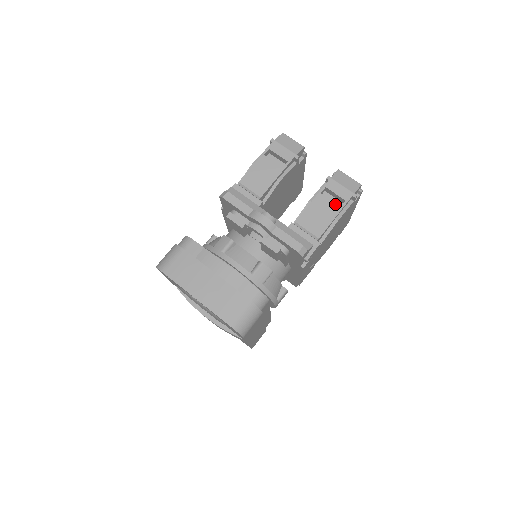
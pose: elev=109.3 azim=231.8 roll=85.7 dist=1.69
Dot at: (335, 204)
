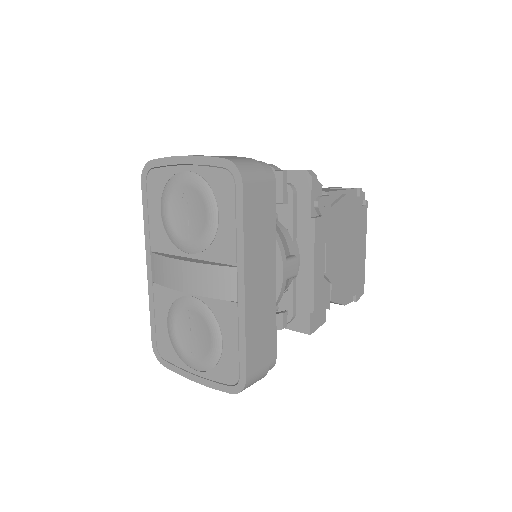
Dot at: occluded
